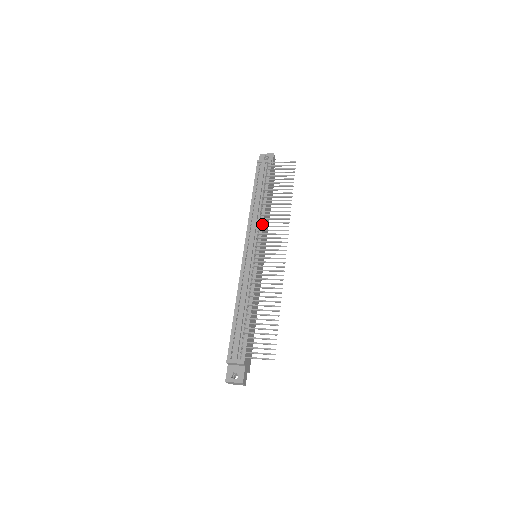
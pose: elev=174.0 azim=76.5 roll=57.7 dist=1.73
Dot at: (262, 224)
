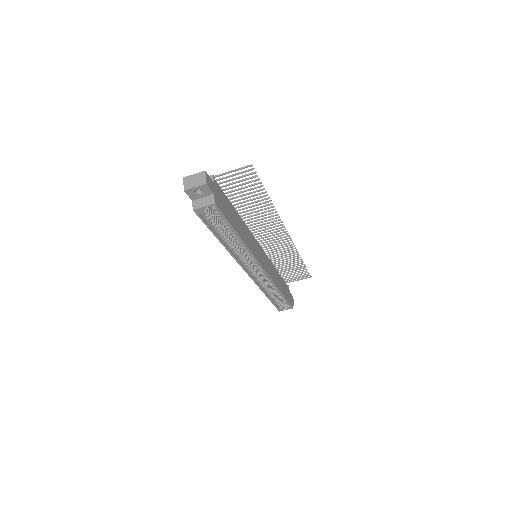
Dot at: (269, 259)
